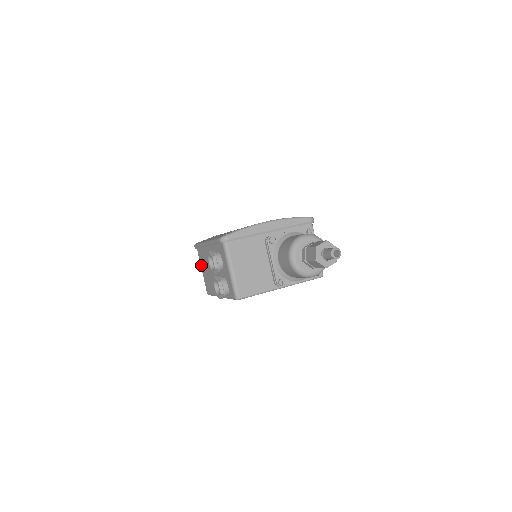
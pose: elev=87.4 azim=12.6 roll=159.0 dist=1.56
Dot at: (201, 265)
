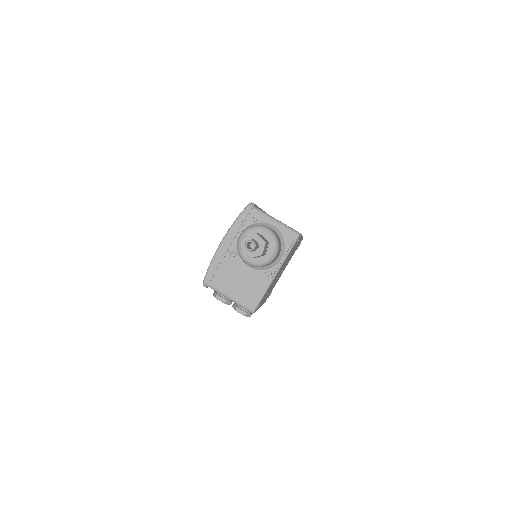
Dot at: occluded
